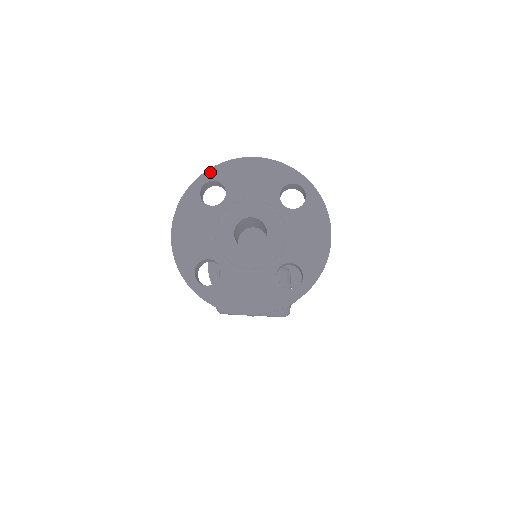
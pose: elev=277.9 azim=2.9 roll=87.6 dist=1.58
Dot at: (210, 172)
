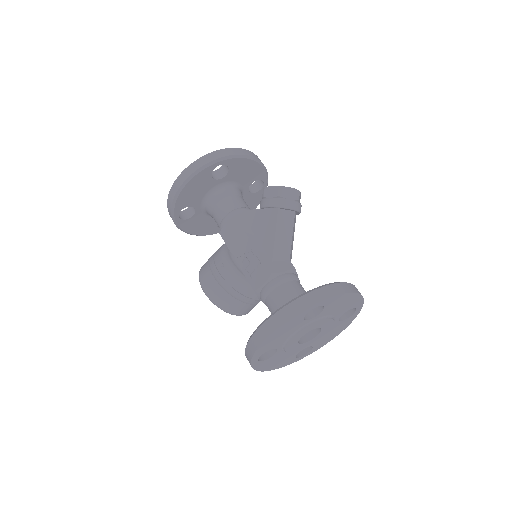
Dot at: (326, 301)
